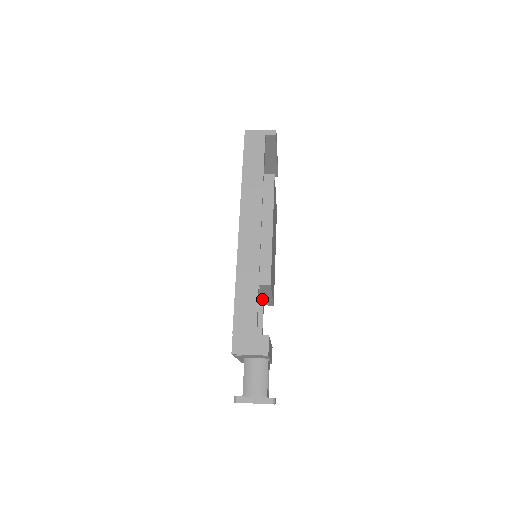
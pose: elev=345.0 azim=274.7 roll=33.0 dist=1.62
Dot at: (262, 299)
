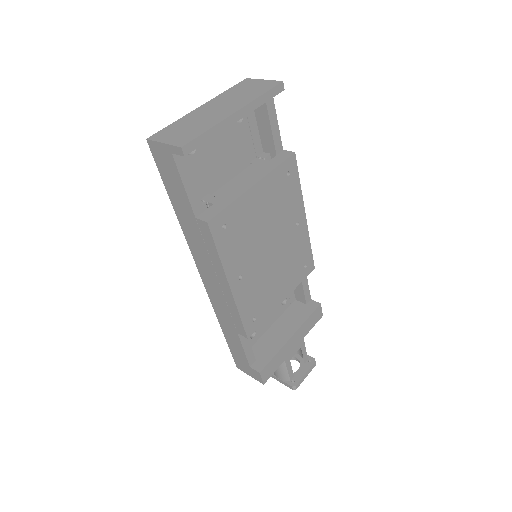
Dot at: occluded
